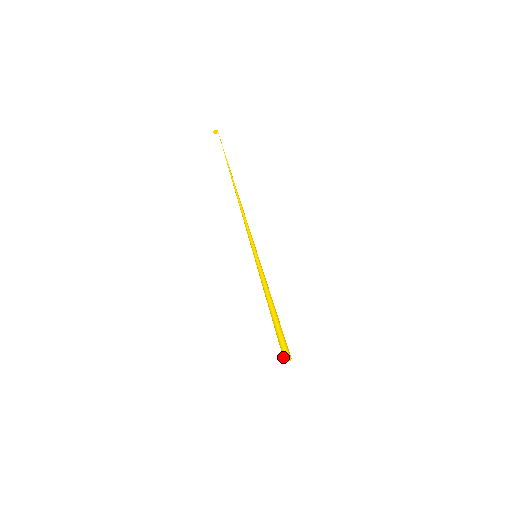
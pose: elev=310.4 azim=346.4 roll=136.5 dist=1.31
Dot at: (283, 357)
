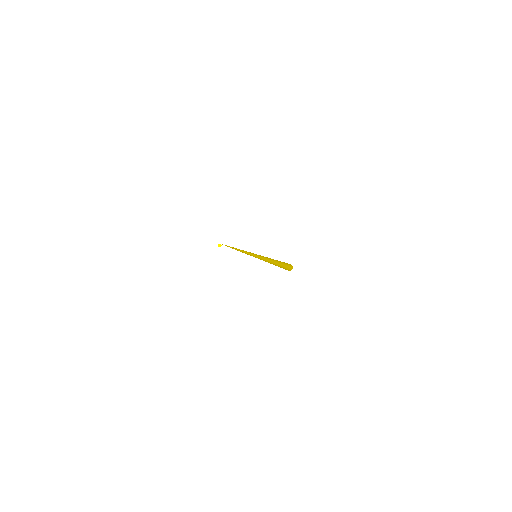
Dot at: occluded
